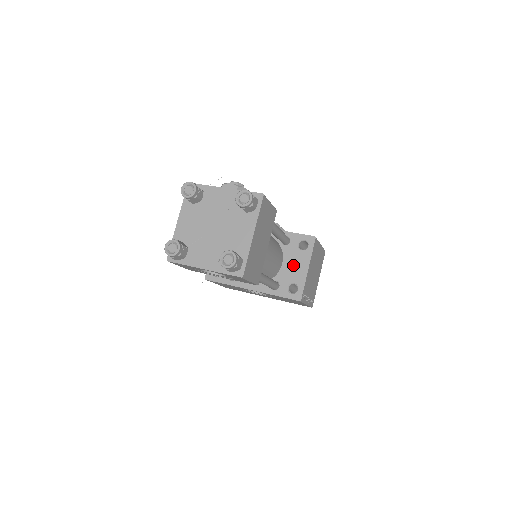
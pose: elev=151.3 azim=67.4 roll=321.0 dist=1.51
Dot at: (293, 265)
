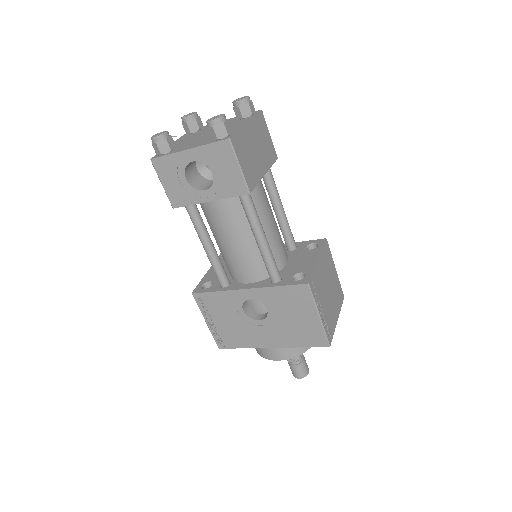
Dot at: (300, 261)
